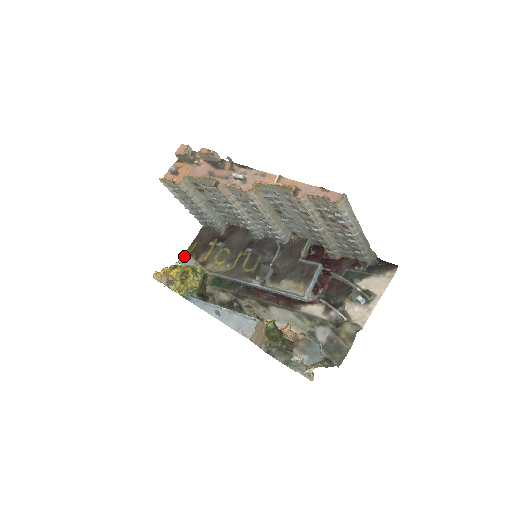
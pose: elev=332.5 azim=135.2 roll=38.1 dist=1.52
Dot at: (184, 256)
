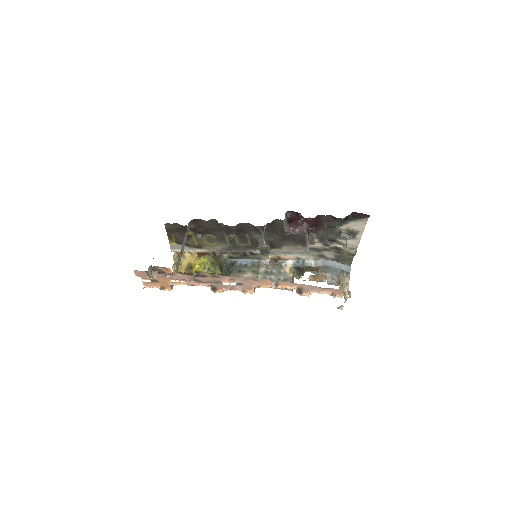
Dot at: (172, 245)
